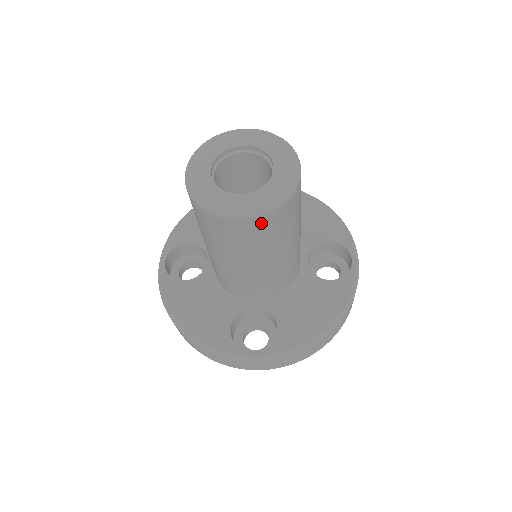
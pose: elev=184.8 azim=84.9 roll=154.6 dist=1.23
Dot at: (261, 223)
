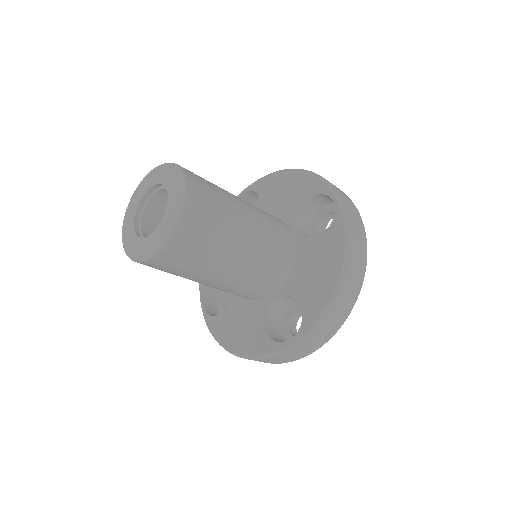
Dot at: (180, 242)
